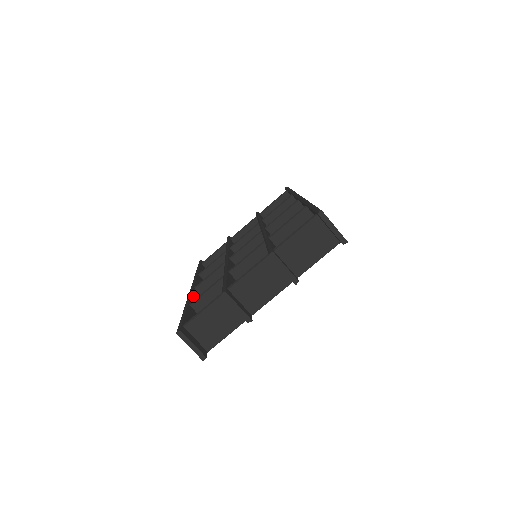
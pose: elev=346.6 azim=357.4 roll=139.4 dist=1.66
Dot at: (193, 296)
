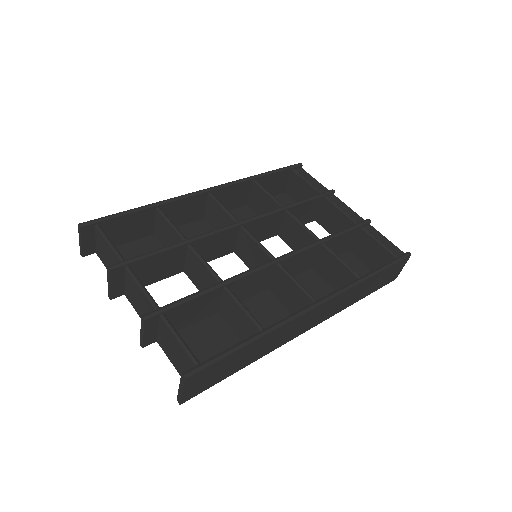
Dot at: (186, 200)
